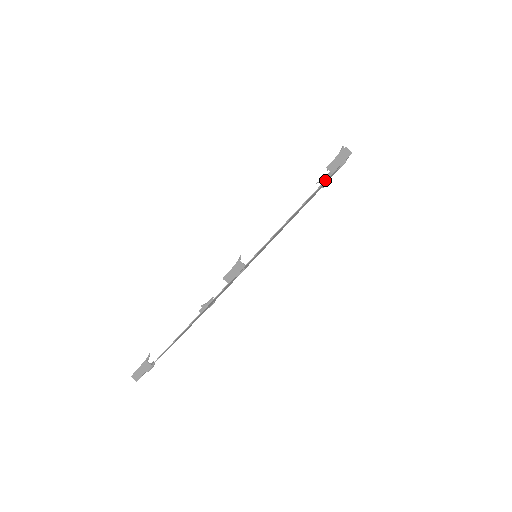
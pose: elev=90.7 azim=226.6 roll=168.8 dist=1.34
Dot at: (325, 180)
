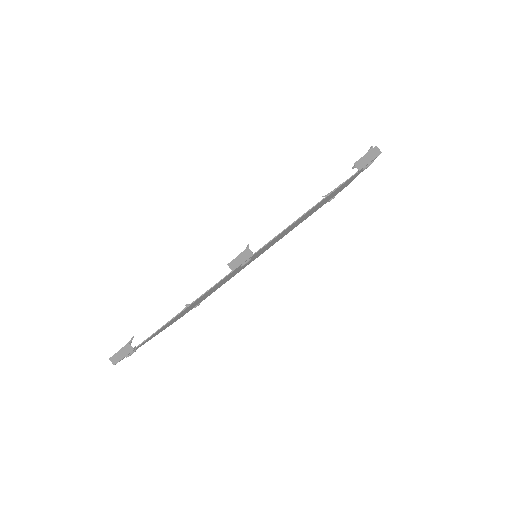
Dot at: (350, 177)
